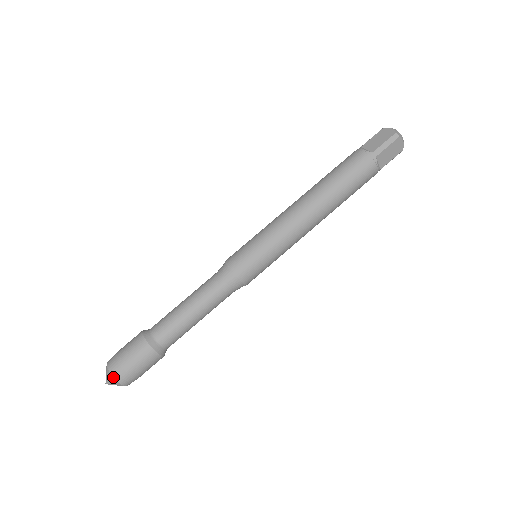
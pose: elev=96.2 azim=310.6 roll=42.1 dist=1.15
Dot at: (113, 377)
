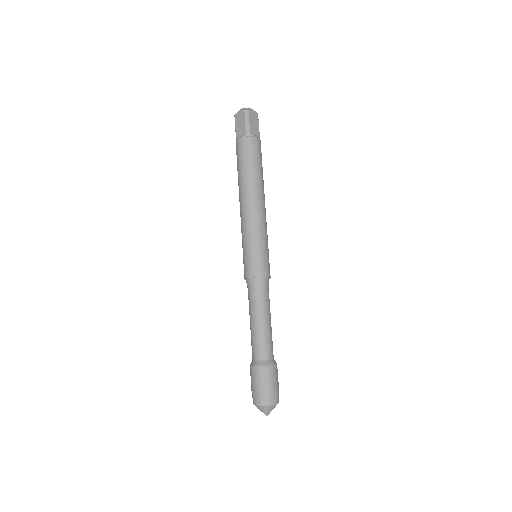
Dot at: (267, 406)
